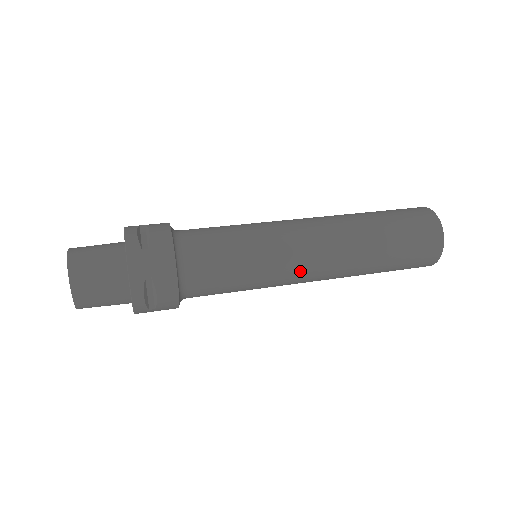
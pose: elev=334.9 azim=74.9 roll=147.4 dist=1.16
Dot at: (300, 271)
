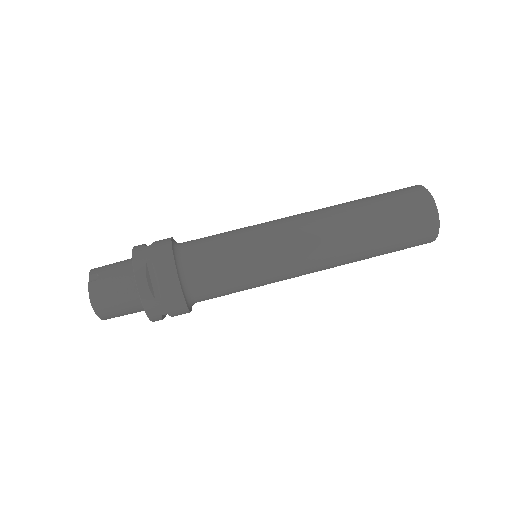
Dot at: occluded
